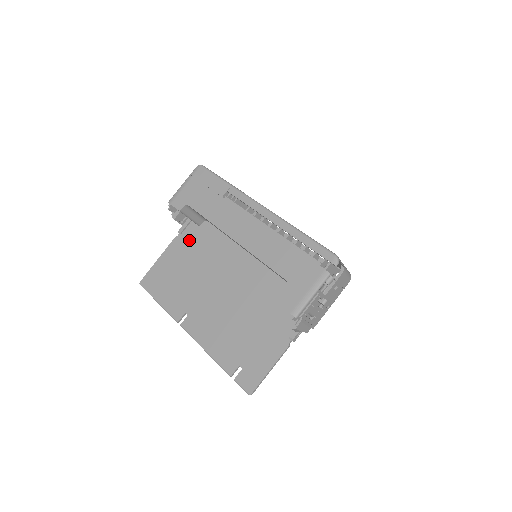
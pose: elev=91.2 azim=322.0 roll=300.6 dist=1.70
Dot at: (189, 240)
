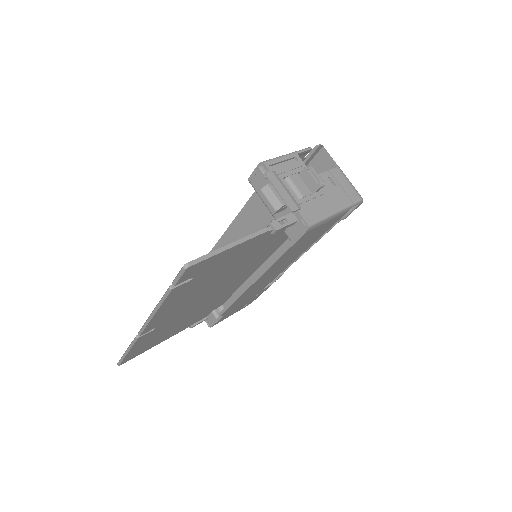
Dot at: occluded
